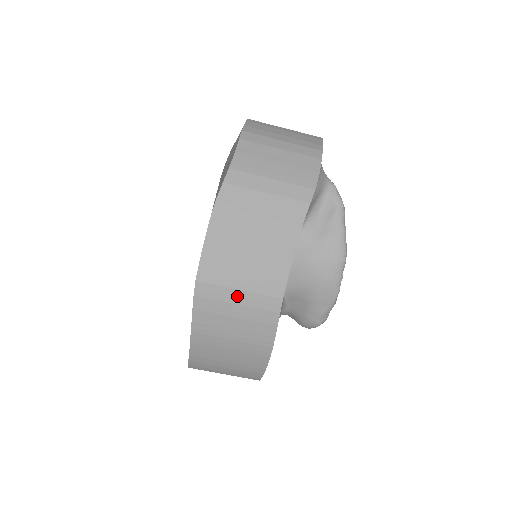
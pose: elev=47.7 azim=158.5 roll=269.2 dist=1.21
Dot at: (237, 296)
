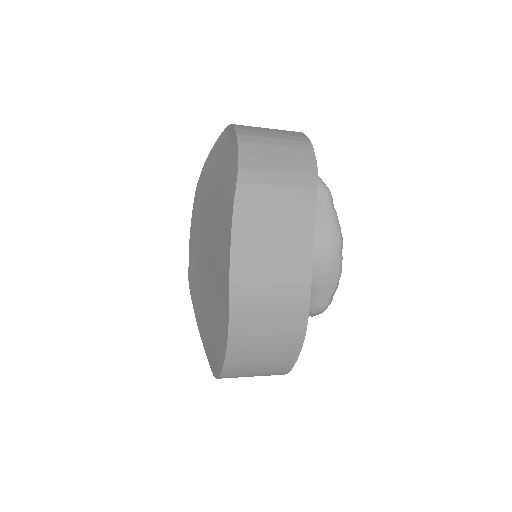
Dot at: (270, 289)
